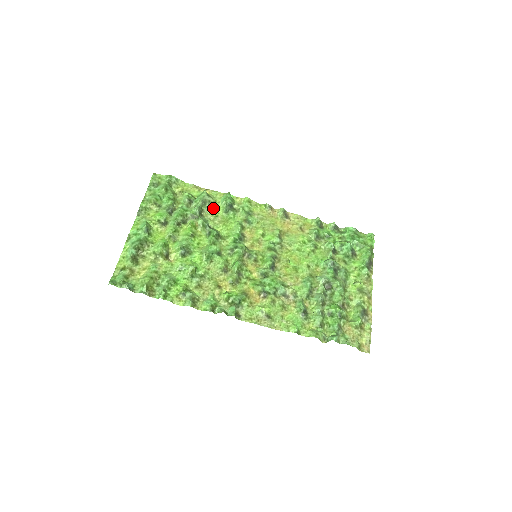
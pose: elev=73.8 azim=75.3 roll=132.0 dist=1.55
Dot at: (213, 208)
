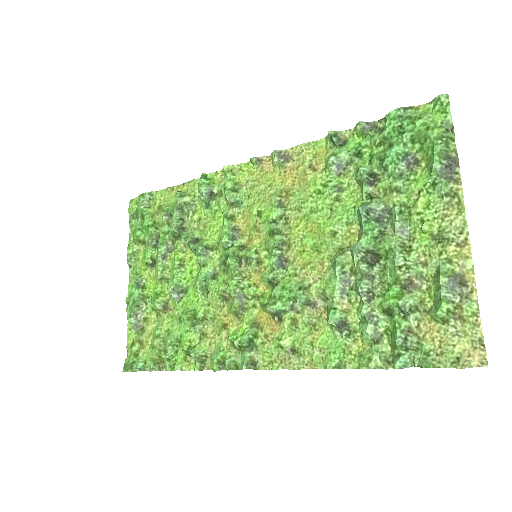
Dot at: (194, 209)
